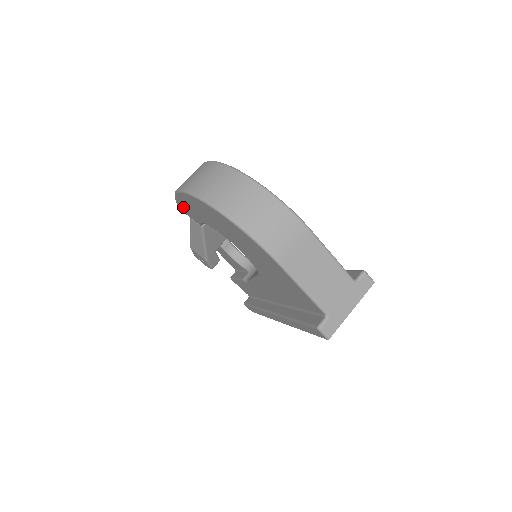
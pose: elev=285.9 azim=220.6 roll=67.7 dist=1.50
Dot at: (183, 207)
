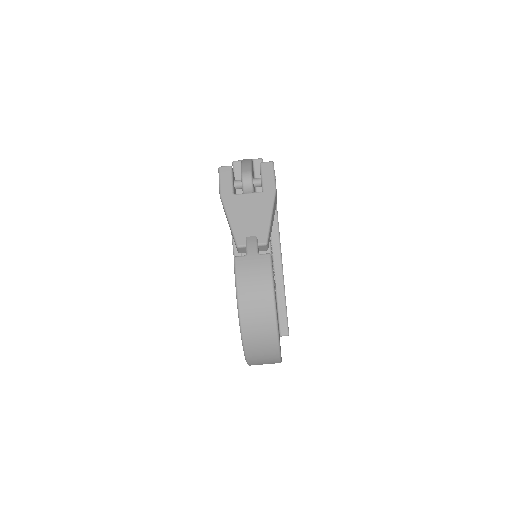
Dot at: occluded
